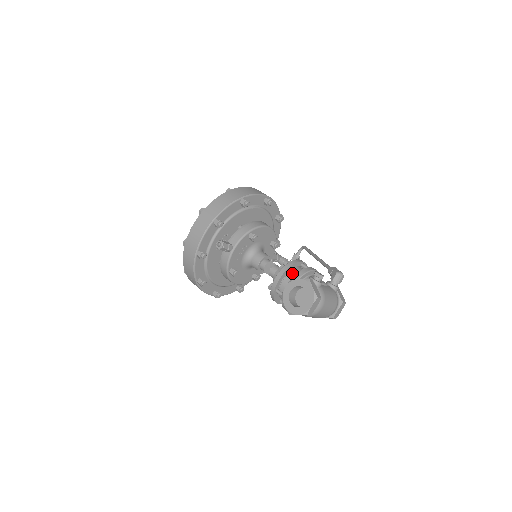
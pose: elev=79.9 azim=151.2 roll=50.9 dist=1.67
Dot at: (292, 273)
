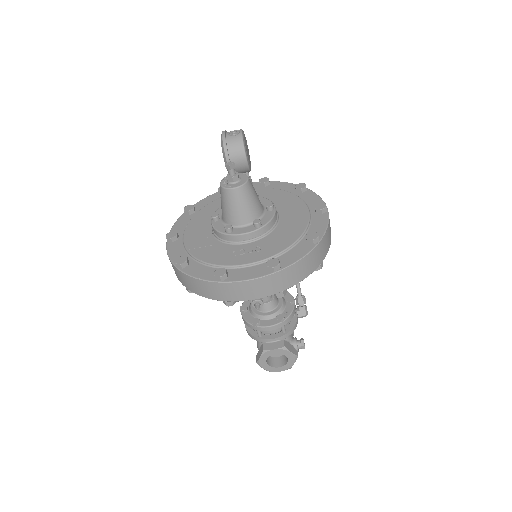
Dot at: (285, 329)
